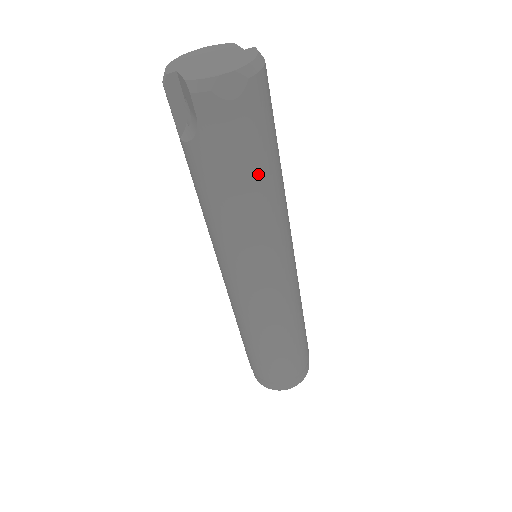
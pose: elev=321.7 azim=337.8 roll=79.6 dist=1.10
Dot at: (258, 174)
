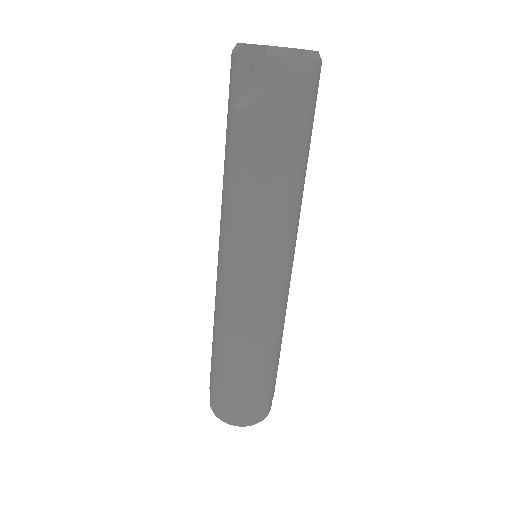
Dot at: (297, 152)
